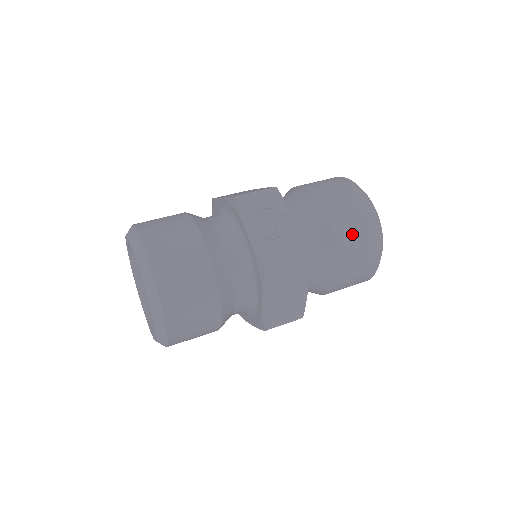
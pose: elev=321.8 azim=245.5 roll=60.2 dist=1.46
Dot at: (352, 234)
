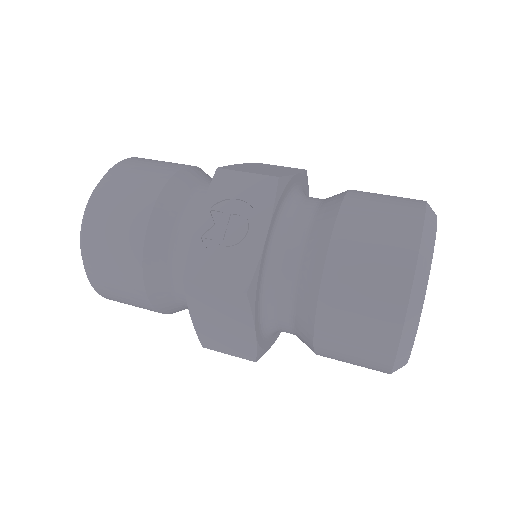
Dot at: (351, 296)
